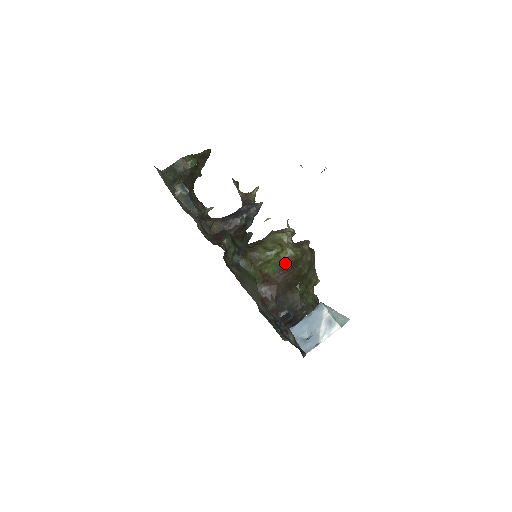
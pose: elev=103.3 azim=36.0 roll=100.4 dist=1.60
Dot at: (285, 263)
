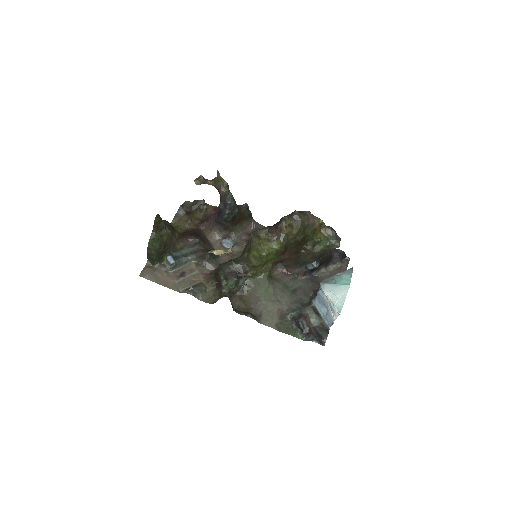
Dot at: (278, 254)
